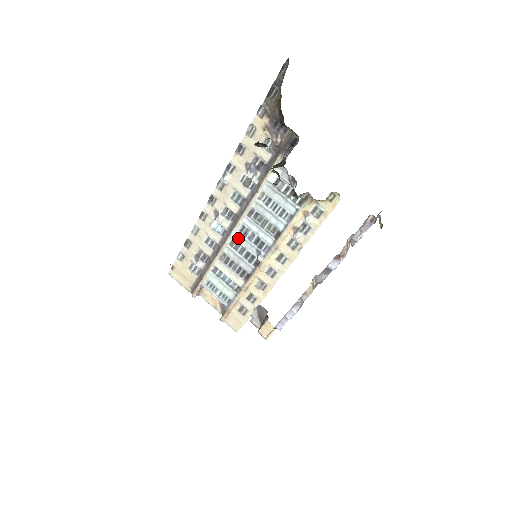
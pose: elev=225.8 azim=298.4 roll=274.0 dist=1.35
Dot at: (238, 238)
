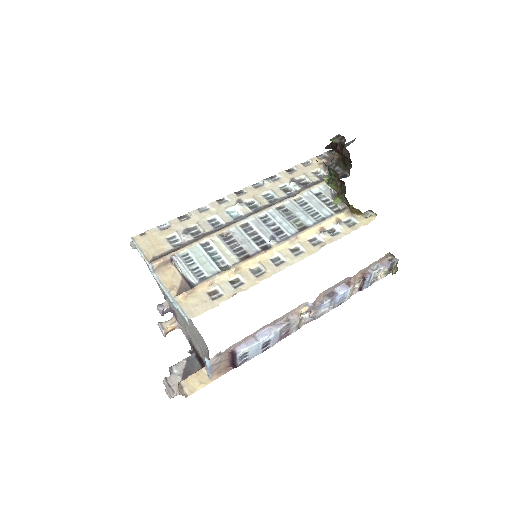
Dot at: (254, 223)
